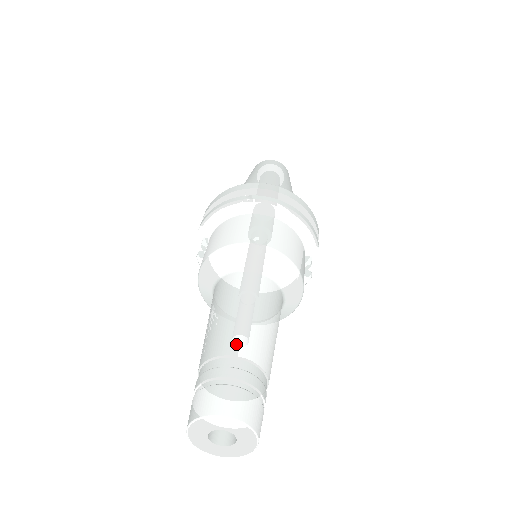
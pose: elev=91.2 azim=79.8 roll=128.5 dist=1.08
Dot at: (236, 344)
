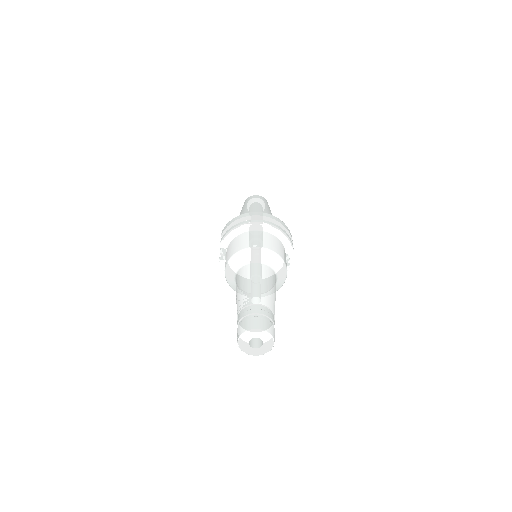
Dot at: (256, 298)
